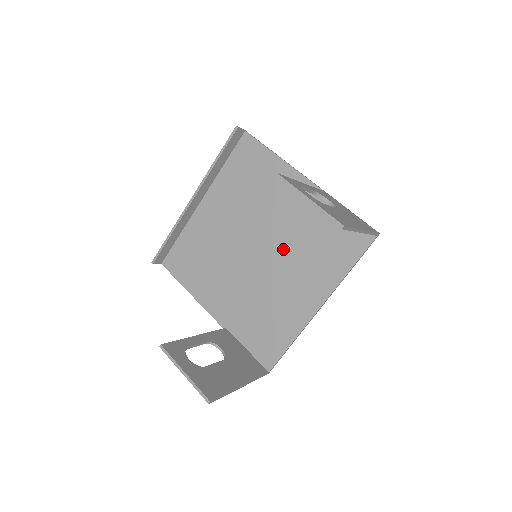
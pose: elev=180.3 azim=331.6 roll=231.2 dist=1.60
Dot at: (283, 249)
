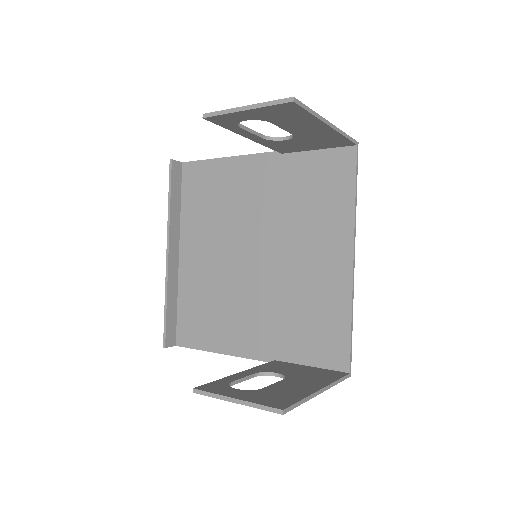
Dot at: (279, 233)
